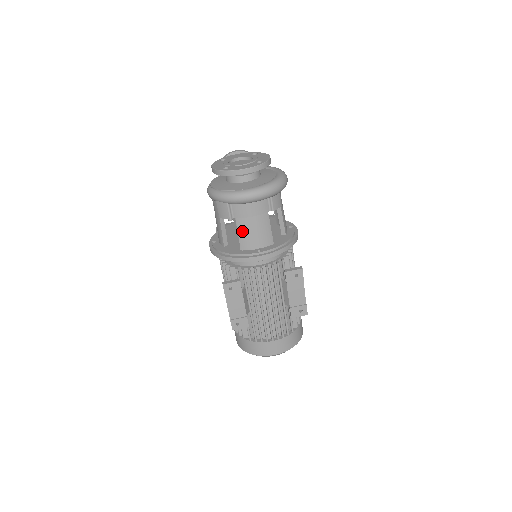
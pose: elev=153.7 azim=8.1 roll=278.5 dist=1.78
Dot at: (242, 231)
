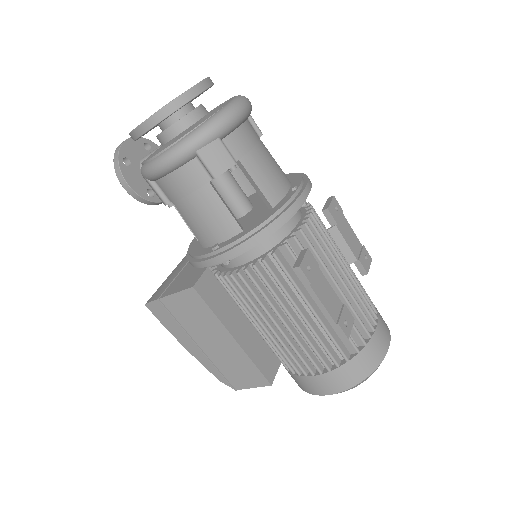
Dot at: (258, 175)
